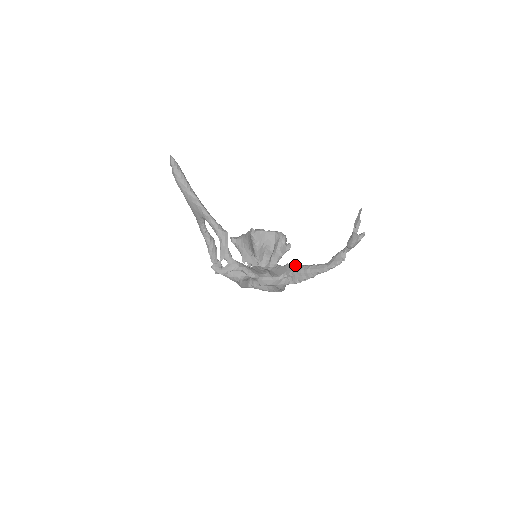
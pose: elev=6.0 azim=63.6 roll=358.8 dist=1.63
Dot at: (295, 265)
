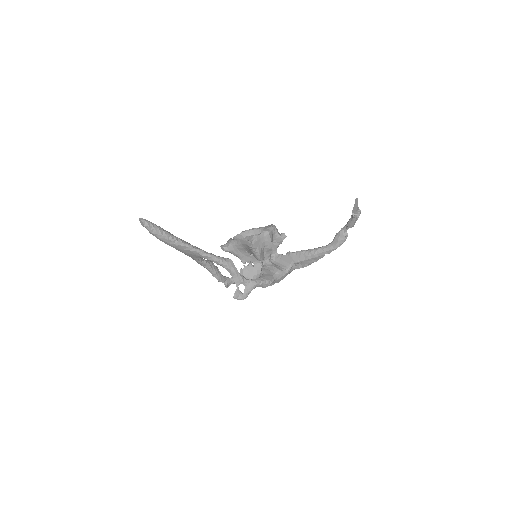
Dot at: (299, 253)
